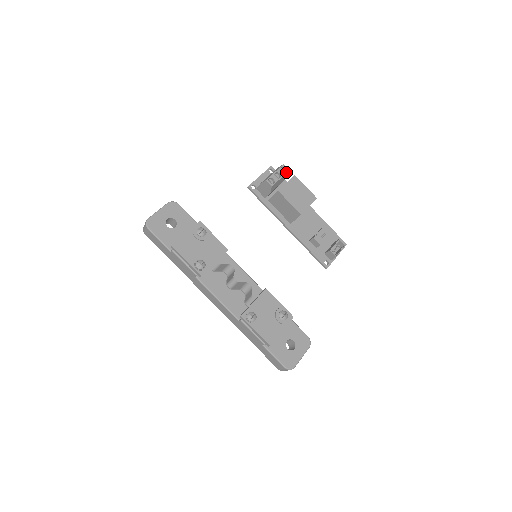
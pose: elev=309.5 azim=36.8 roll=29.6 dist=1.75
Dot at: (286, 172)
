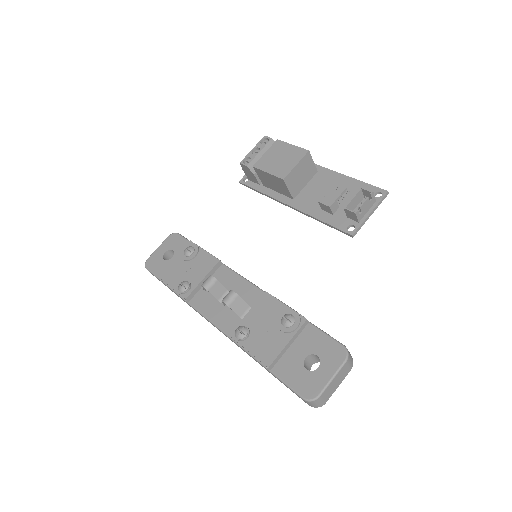
Dot at: (267, 142)
